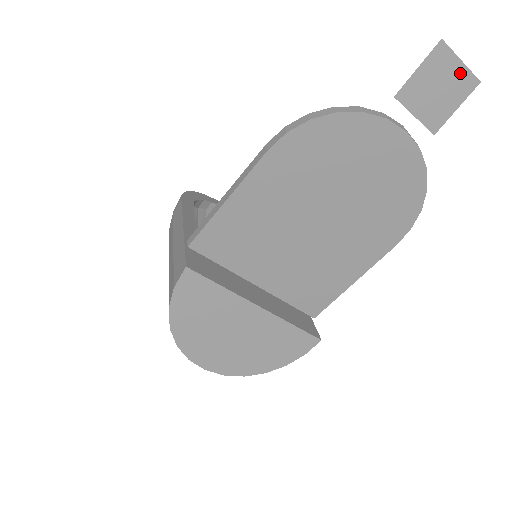
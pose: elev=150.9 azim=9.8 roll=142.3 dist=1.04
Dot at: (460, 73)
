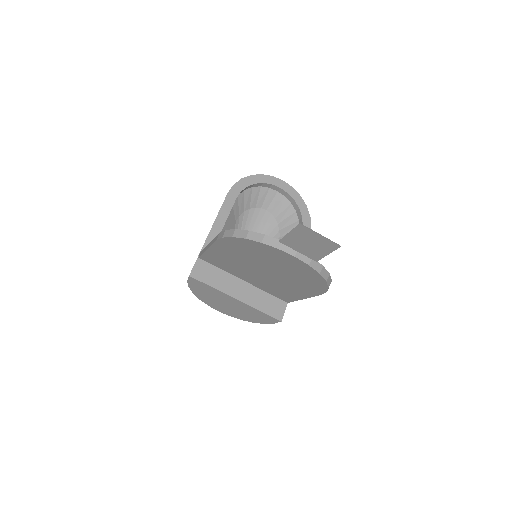
Dot at: (322, 240)
